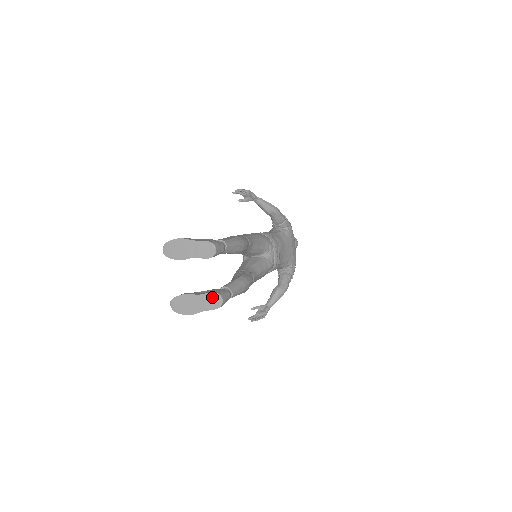
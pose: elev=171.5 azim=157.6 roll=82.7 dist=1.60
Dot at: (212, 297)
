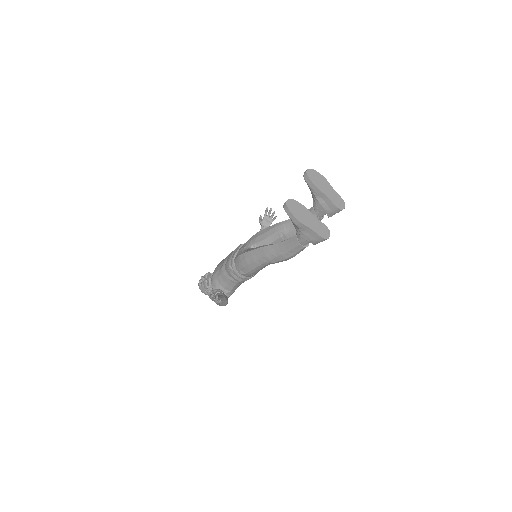
Dot at: (324, 228)
